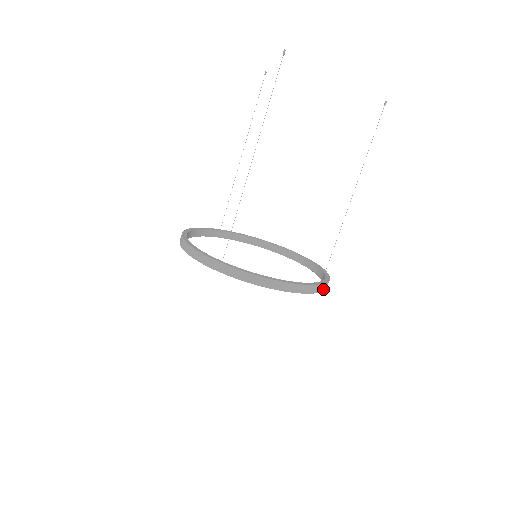
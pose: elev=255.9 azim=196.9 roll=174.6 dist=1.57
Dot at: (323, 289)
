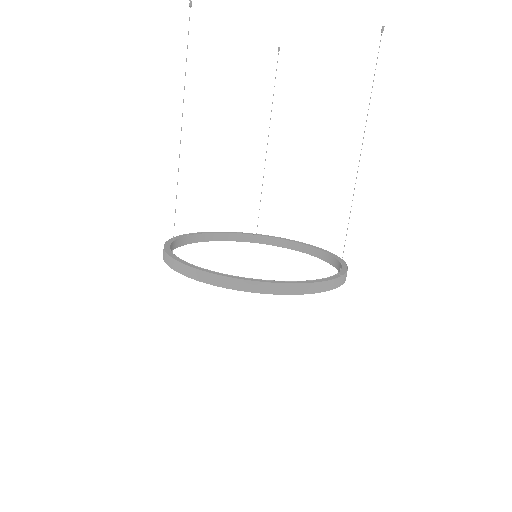
Dot at: (302, 291)
